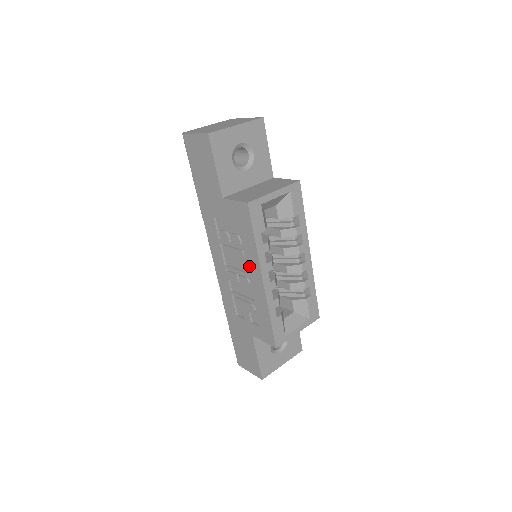
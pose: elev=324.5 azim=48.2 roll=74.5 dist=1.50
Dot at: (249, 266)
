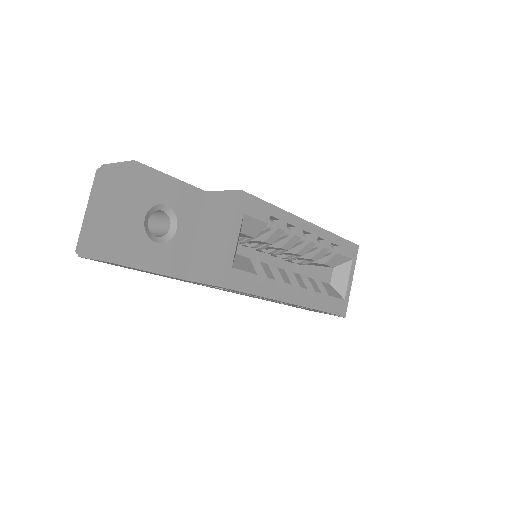
Dot at: occluded
